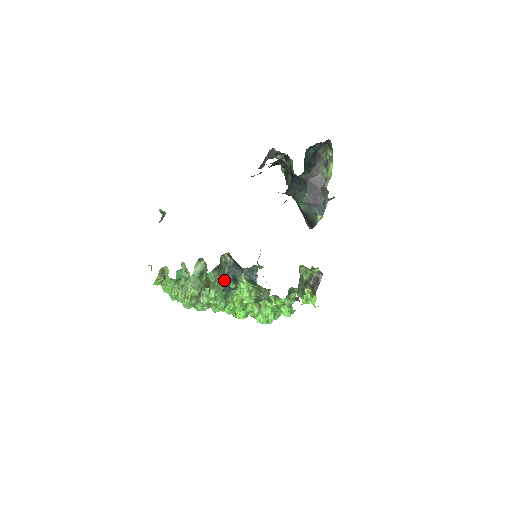
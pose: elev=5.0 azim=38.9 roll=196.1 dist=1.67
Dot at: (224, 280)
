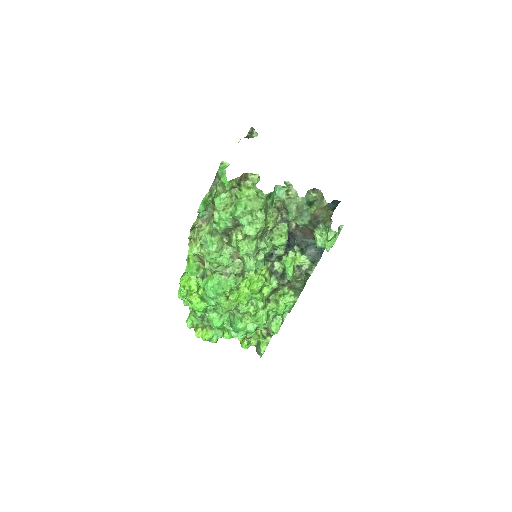
Dot at: occluded
